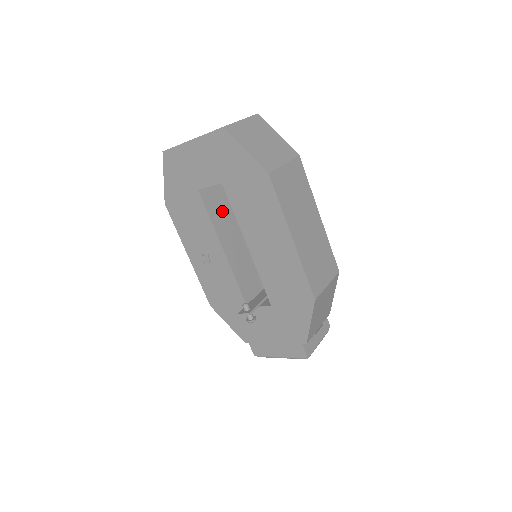
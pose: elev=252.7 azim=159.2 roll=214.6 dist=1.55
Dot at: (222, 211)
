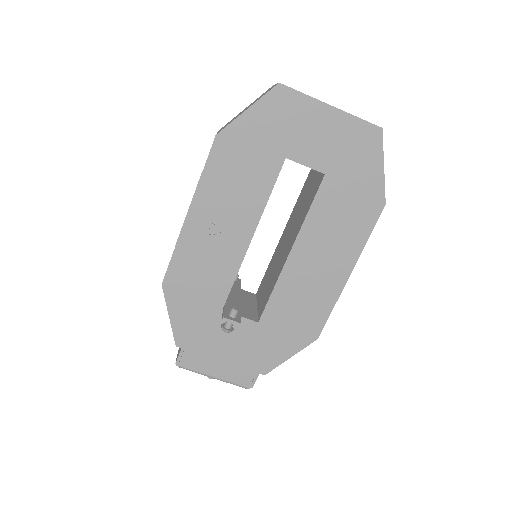
Dot at: occluded
